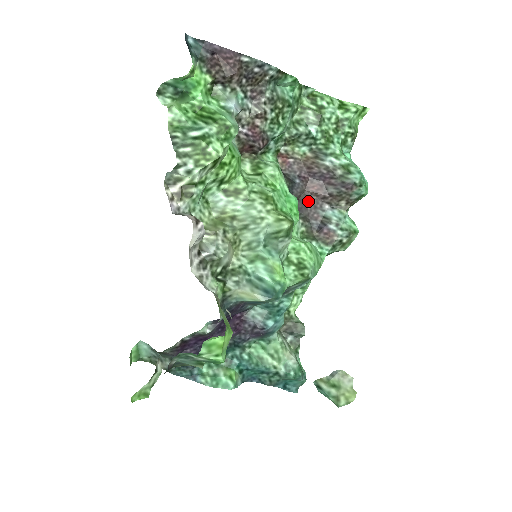
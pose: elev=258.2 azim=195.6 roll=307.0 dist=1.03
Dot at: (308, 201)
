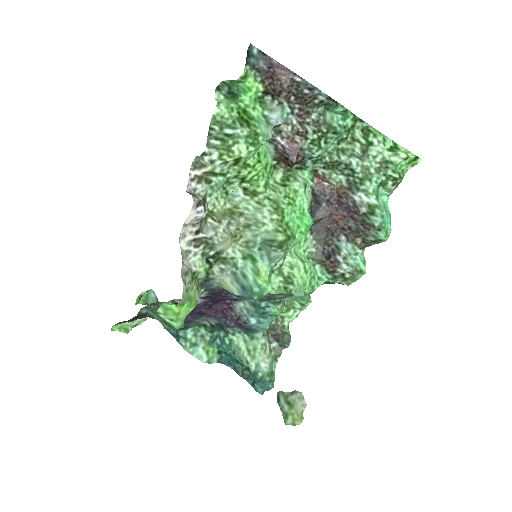
Dot at: (328, 226)
